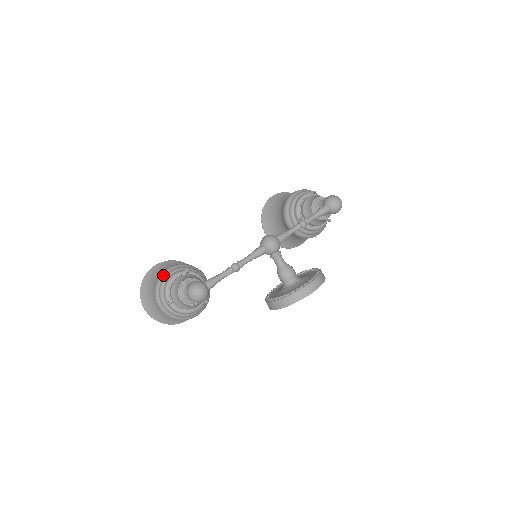
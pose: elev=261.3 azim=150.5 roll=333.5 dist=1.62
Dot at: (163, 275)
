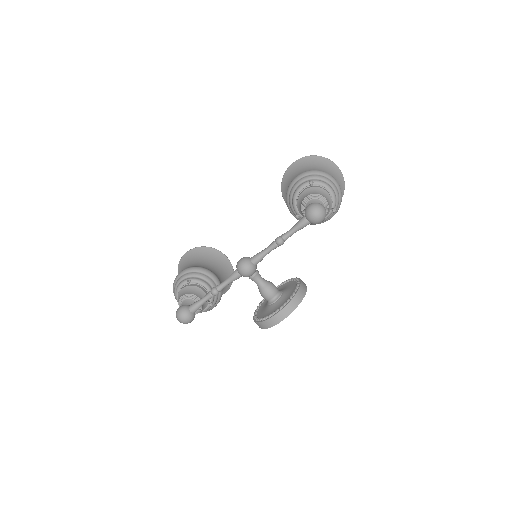
Dot at: (175, 281)
